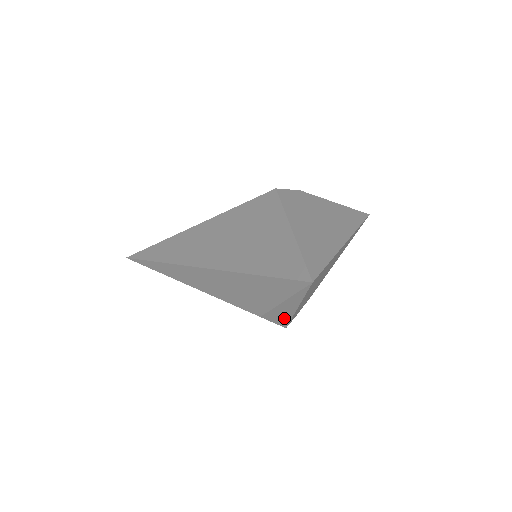
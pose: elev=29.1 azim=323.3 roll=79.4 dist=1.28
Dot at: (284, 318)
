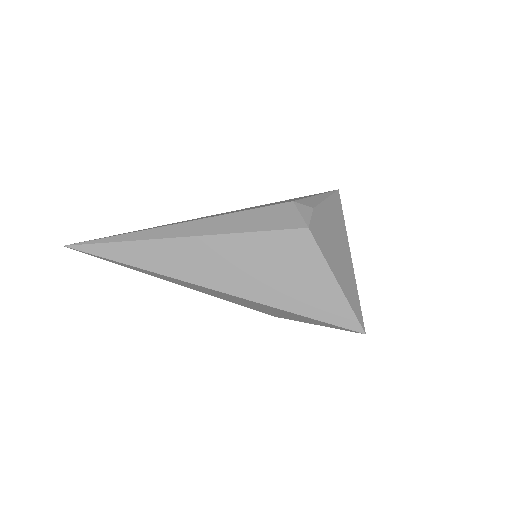
Dot at: occluded
